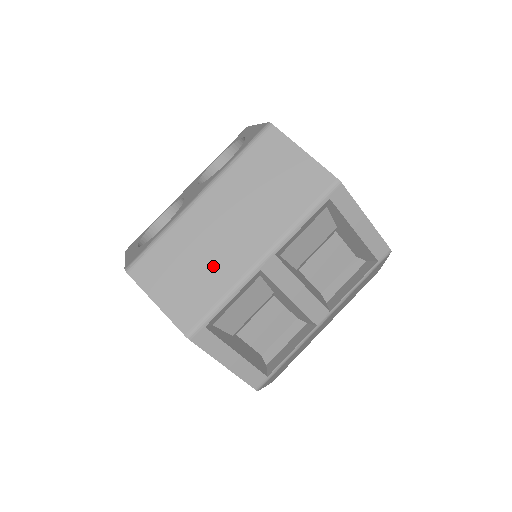
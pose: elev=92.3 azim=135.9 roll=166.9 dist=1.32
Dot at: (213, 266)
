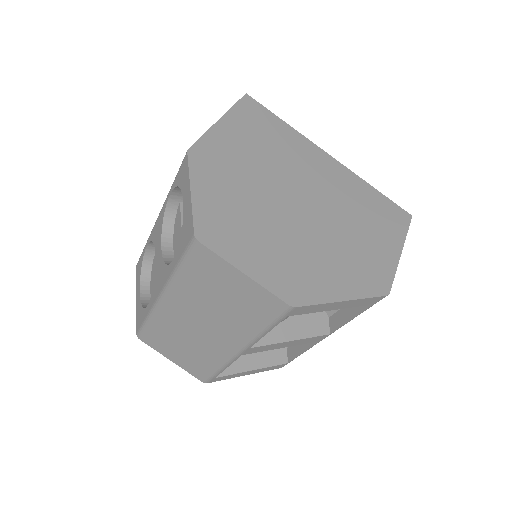
Dot at: (201, 349)
